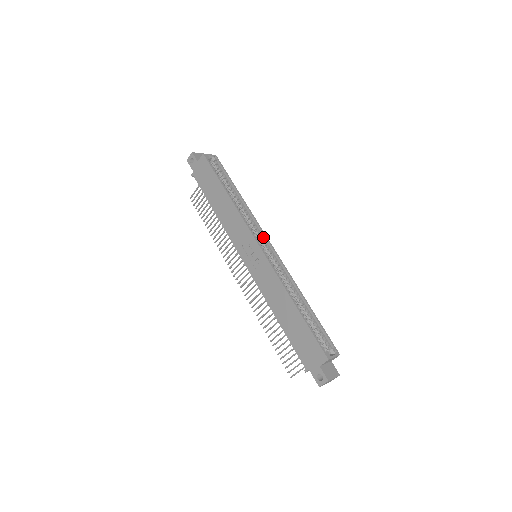
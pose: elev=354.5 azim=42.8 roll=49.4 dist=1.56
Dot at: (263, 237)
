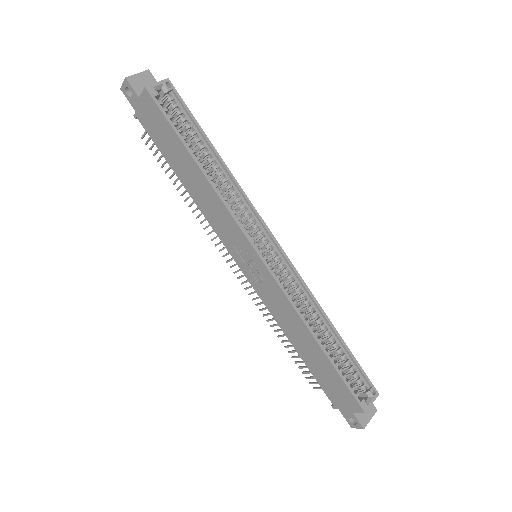
Dot at: (264, 231)
